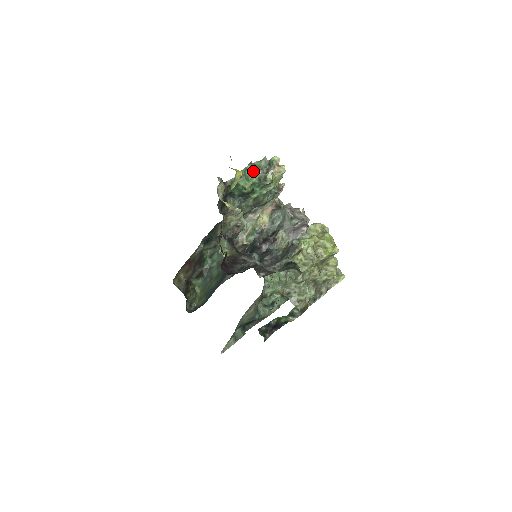
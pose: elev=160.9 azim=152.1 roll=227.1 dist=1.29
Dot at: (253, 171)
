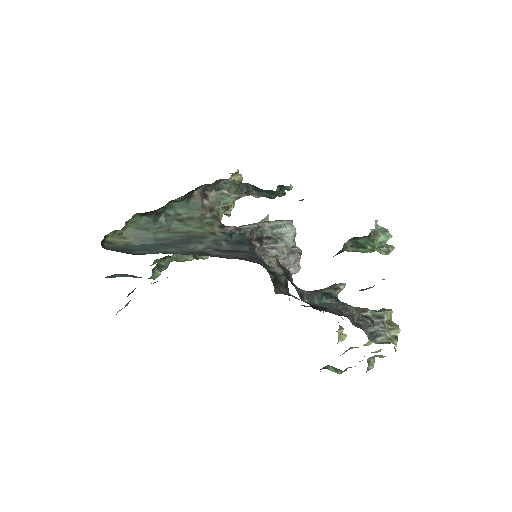
Dot at: occluded
